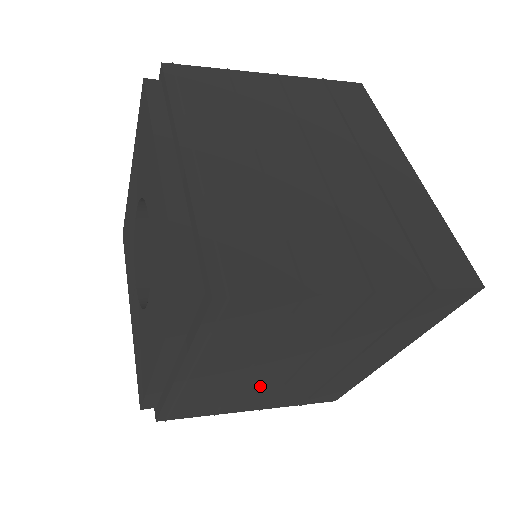
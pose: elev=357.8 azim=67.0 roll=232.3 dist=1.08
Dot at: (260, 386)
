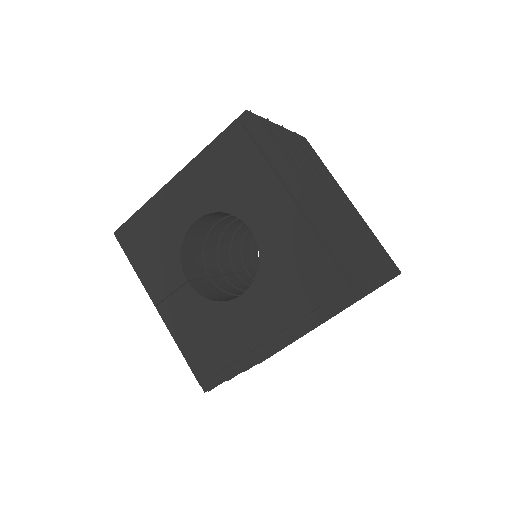
Dot at: occluded
